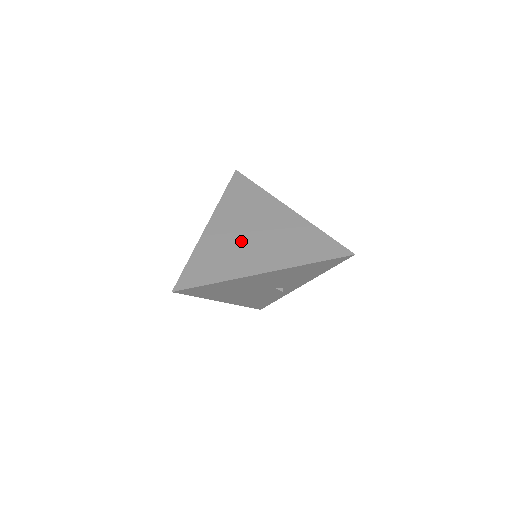
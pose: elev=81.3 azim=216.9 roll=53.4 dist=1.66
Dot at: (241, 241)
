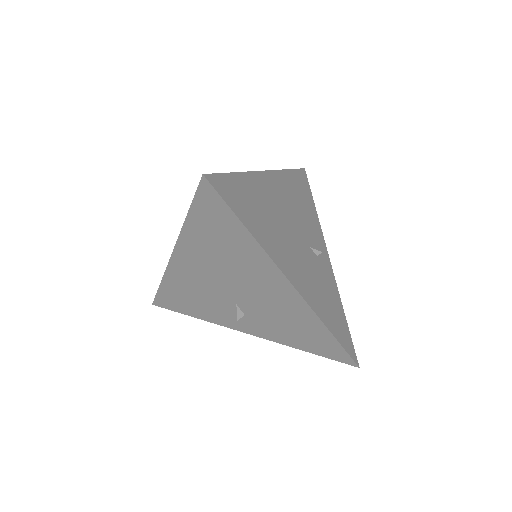
Dot at: occluded
